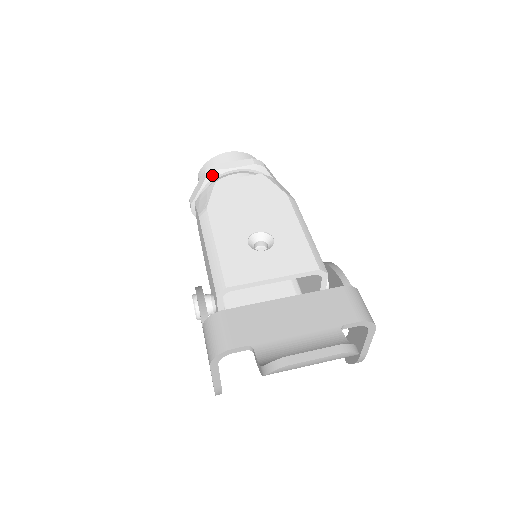
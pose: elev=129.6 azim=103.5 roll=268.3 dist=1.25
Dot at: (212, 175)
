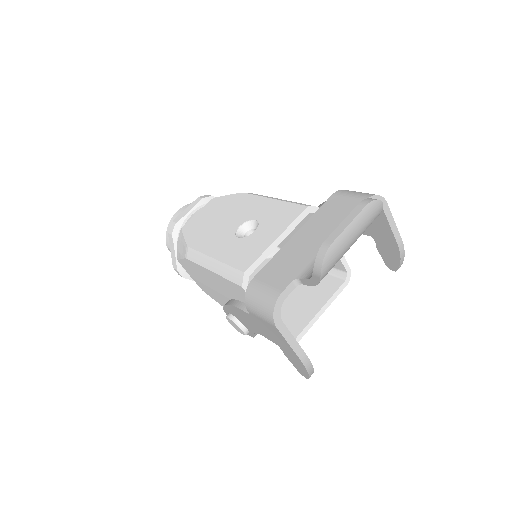
Dot at: (176, 230)
